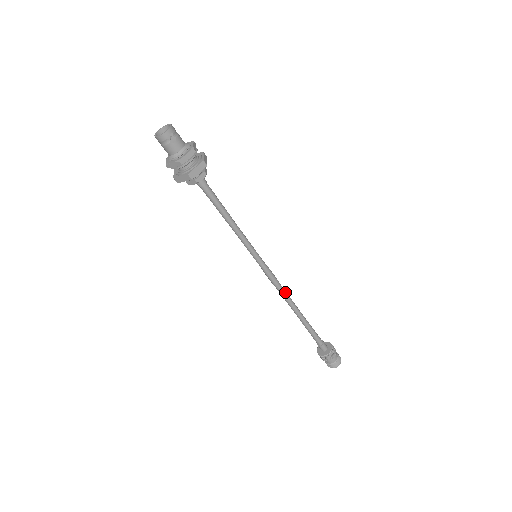
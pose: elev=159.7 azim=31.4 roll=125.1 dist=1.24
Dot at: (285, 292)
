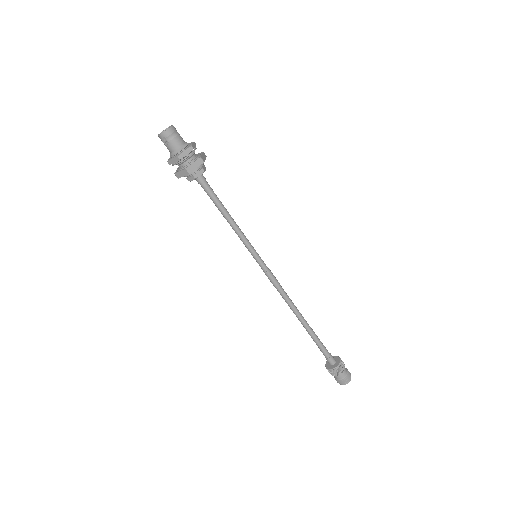
Dot at: (285, 297)
